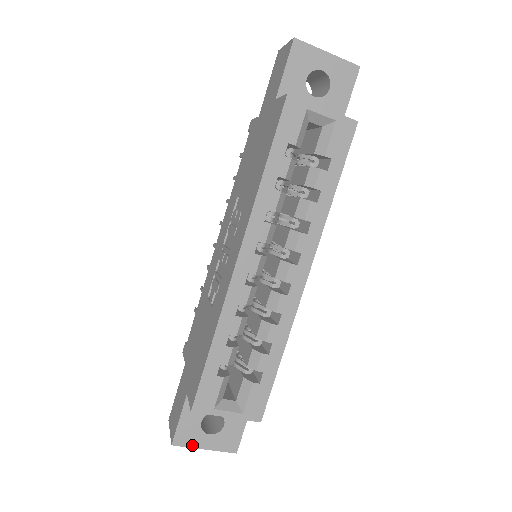
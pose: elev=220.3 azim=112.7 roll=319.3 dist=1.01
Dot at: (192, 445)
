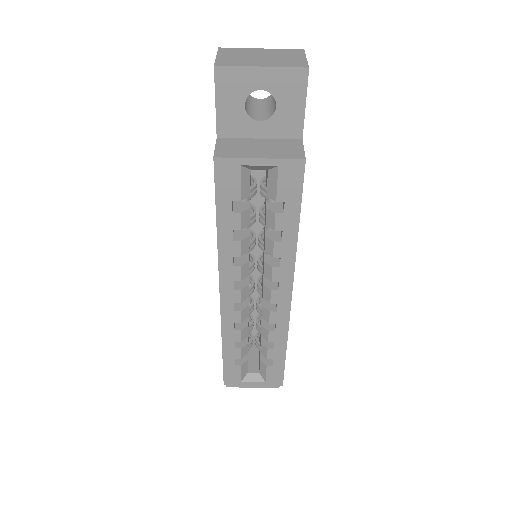
Dot at: (242, 386)
